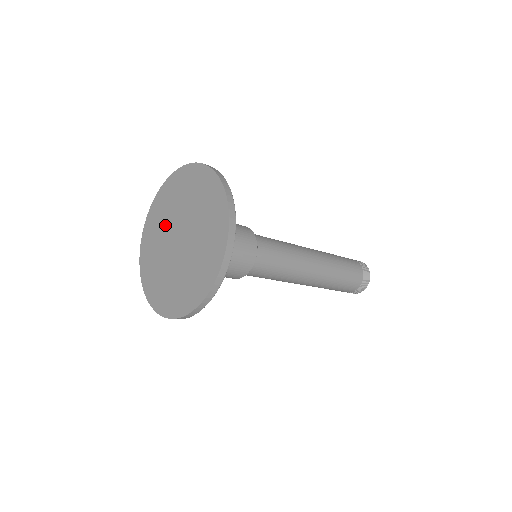
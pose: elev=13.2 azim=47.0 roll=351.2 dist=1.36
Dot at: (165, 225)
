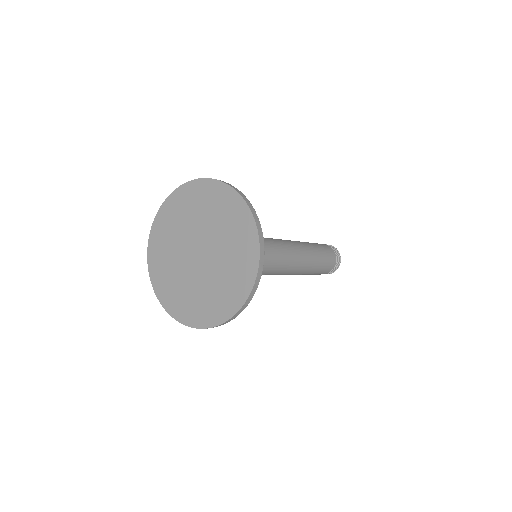
Dot at: (175, 258)
